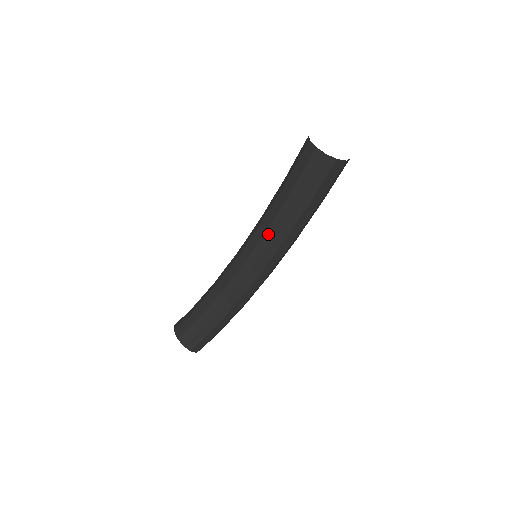
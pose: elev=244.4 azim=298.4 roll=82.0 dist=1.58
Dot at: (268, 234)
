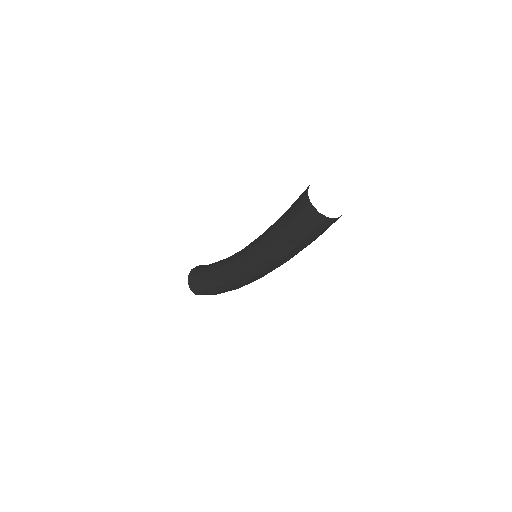
Dot at: (261, 237)
